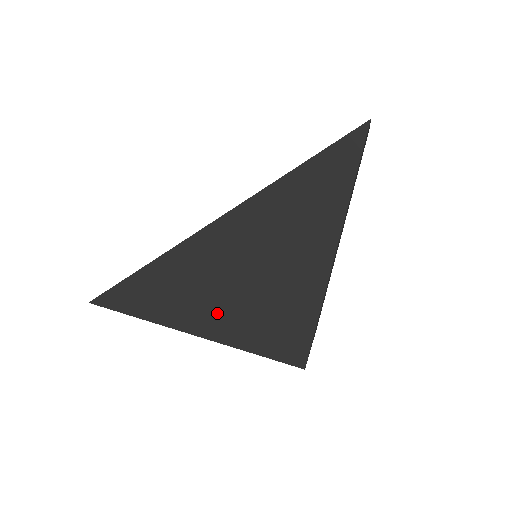
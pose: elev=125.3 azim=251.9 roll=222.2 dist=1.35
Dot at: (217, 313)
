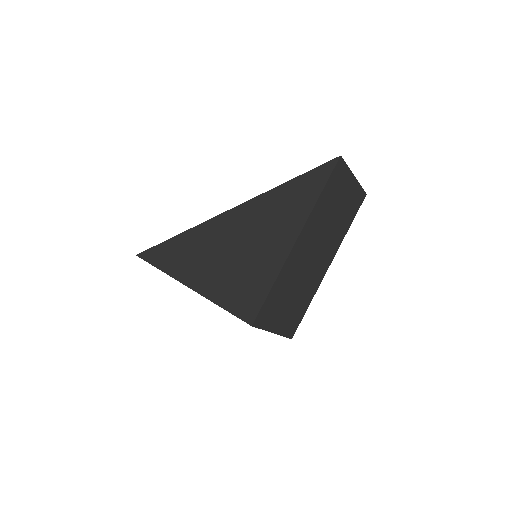
Dot at: (209, 273)
